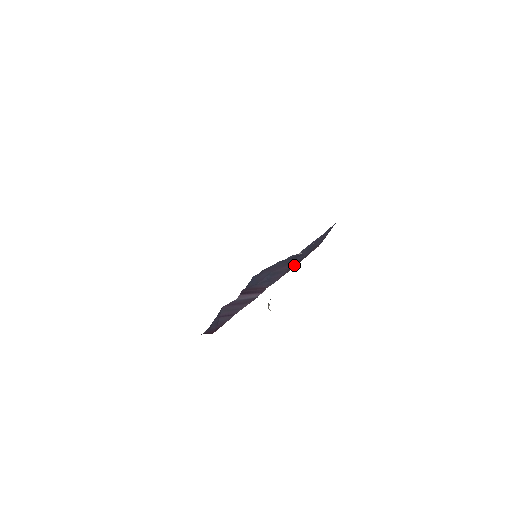
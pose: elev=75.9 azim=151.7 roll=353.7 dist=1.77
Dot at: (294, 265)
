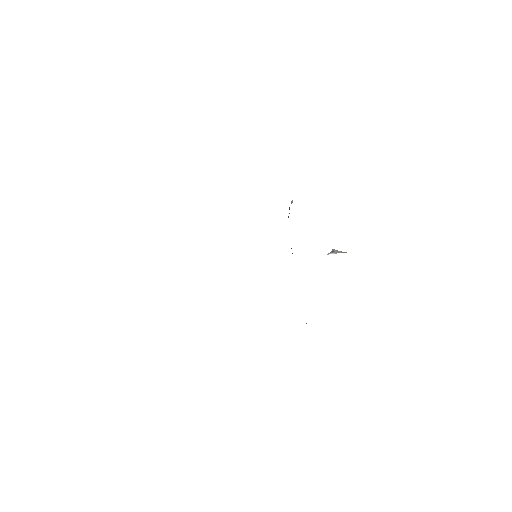
Dot at: occluded
